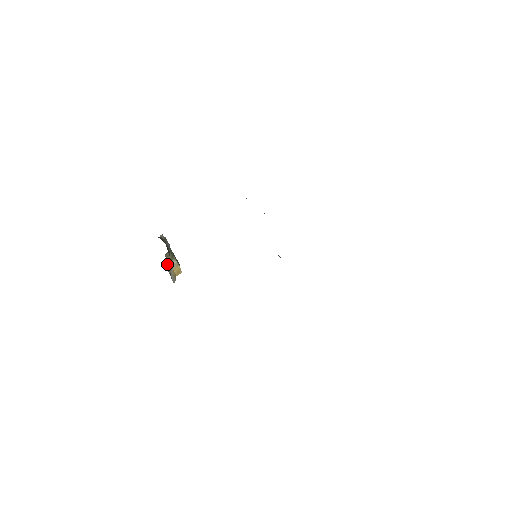
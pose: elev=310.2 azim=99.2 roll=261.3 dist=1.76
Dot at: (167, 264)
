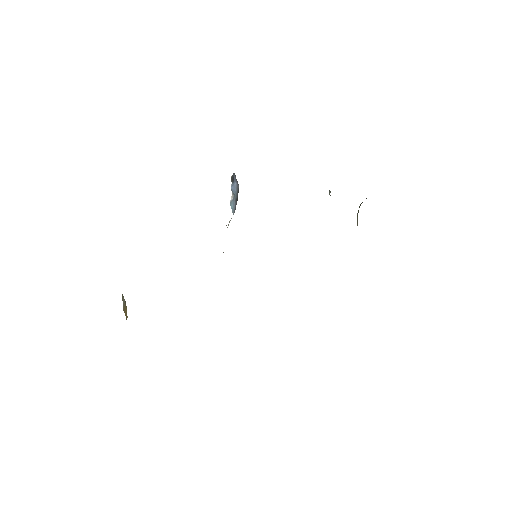
Dot at: occluded
